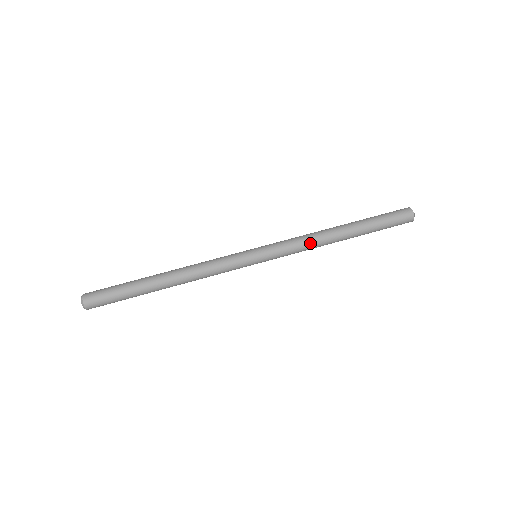
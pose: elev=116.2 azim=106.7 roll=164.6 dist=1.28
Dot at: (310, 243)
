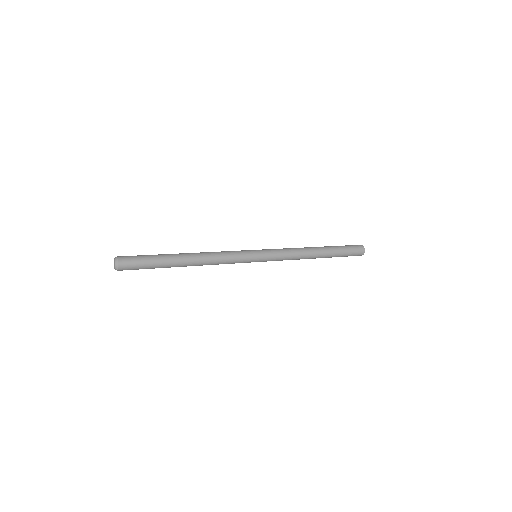
Dot at: (294, 248)
